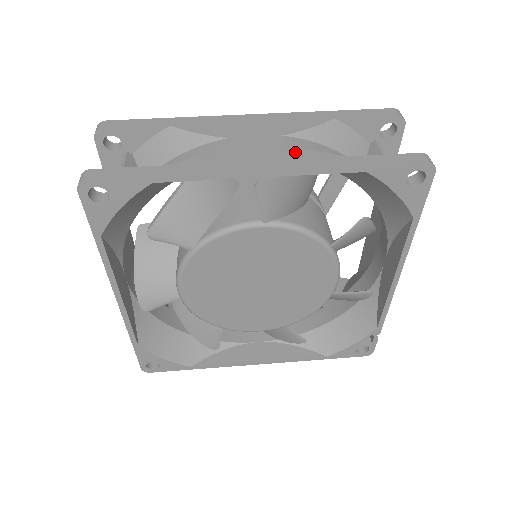
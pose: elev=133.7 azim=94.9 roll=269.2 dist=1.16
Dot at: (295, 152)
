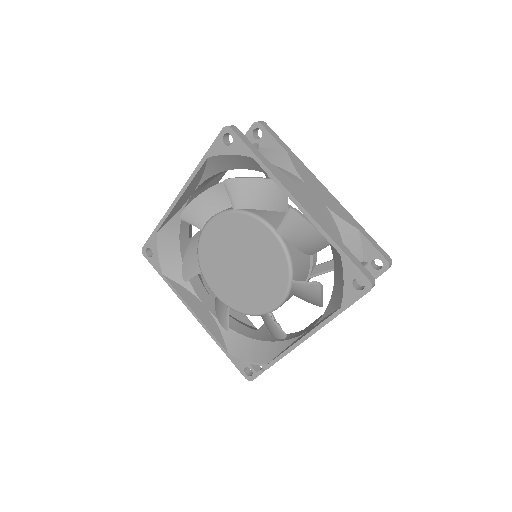
Dot at: (322, 215)
